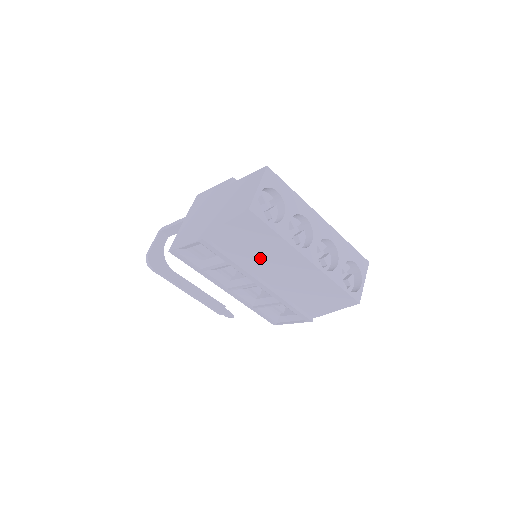
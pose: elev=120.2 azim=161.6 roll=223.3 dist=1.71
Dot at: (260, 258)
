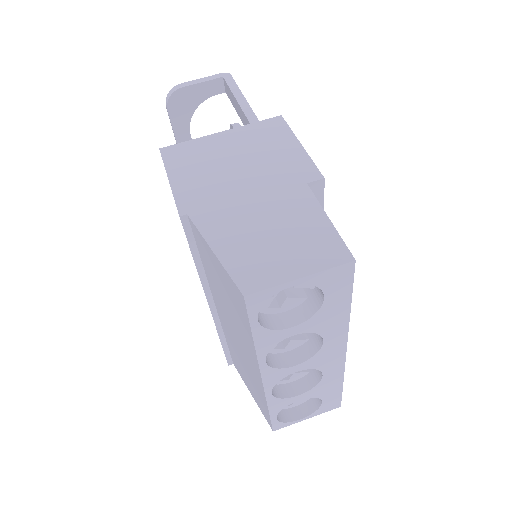
Dot at: (224, 305)
